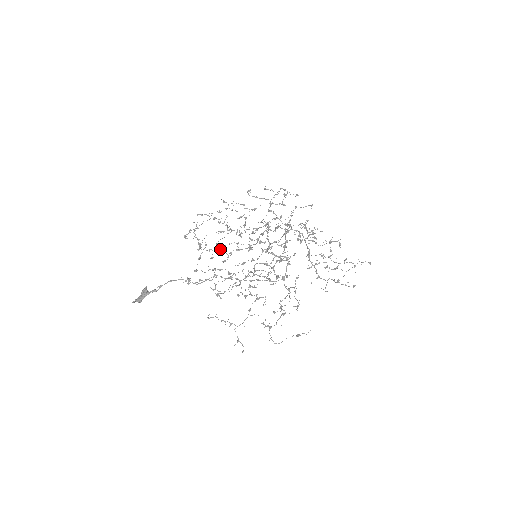
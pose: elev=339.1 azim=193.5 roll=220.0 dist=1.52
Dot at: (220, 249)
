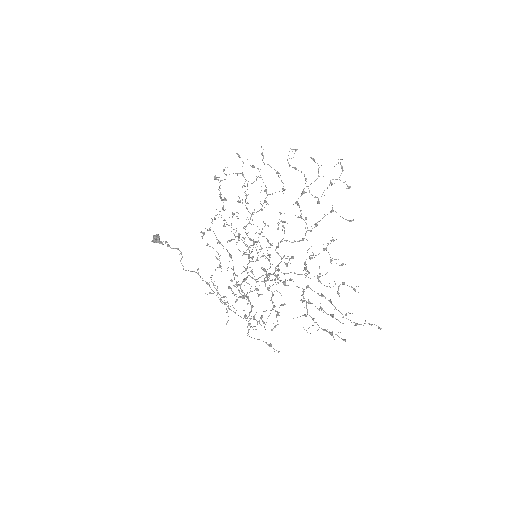
Dot at: (231, 223)
